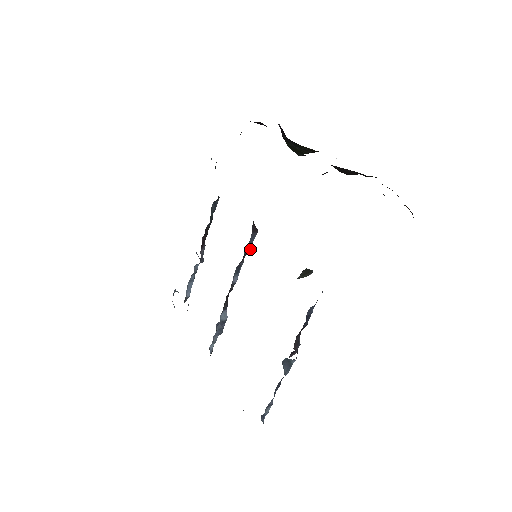
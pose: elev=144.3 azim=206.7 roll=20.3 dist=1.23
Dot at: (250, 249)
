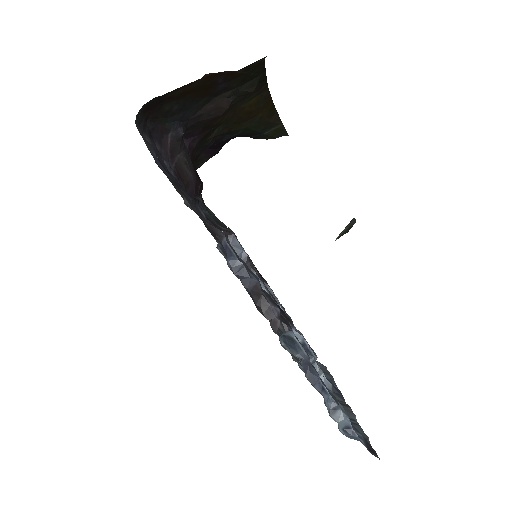
Dot at: (245, 255)
